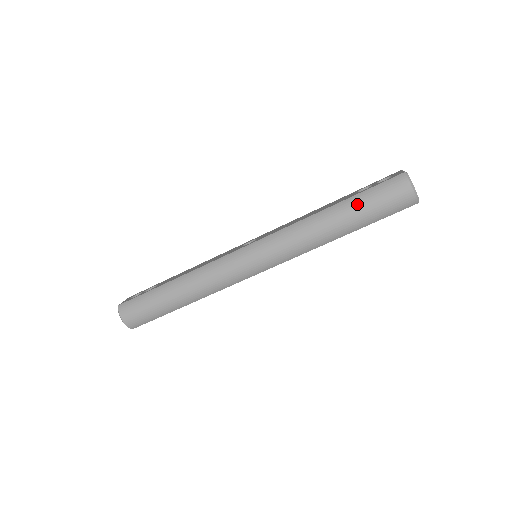
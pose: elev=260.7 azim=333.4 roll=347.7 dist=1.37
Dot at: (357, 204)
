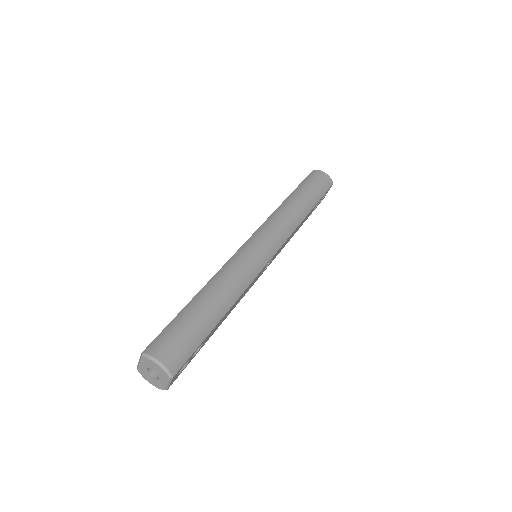
Dot at: (303, 188)
